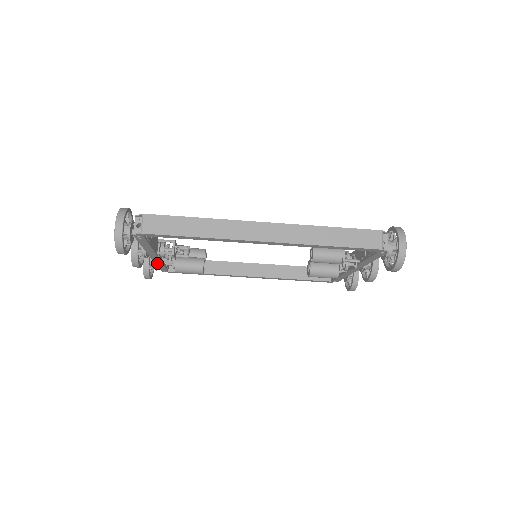
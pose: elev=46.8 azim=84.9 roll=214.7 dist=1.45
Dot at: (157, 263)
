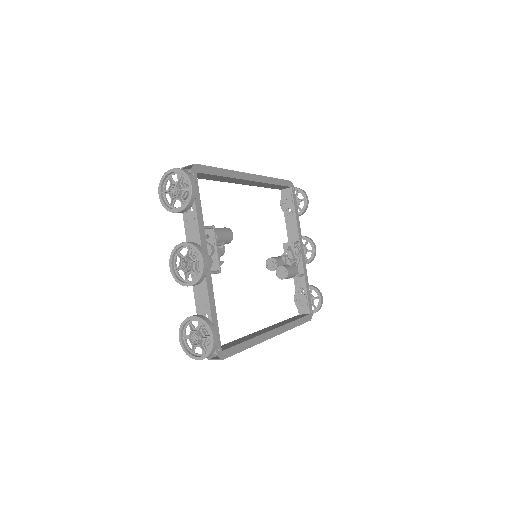
Dot at: (186, 226)
